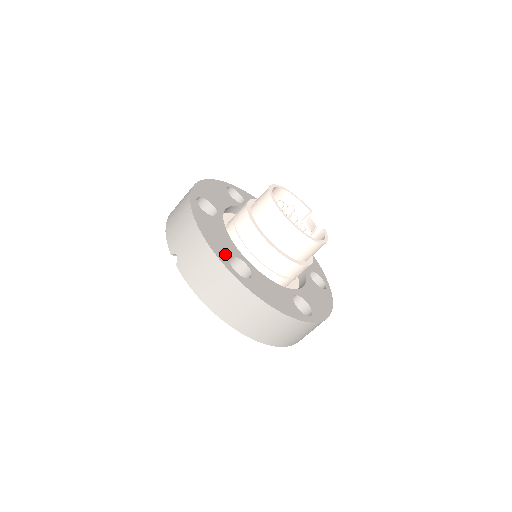
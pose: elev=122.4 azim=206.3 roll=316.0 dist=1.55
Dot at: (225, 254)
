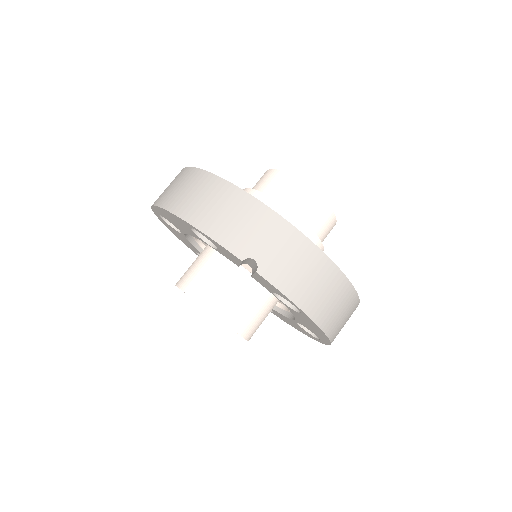
Dot at: occluded
